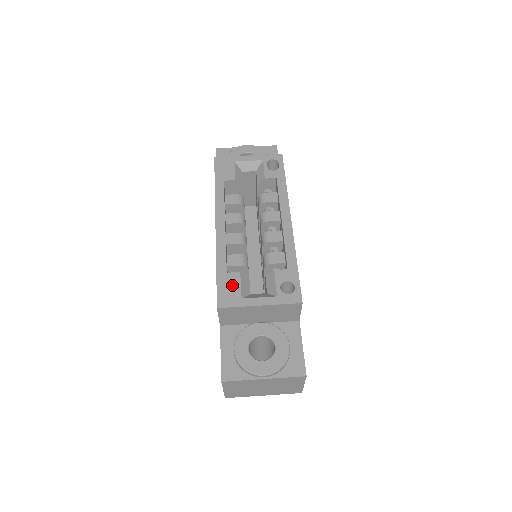
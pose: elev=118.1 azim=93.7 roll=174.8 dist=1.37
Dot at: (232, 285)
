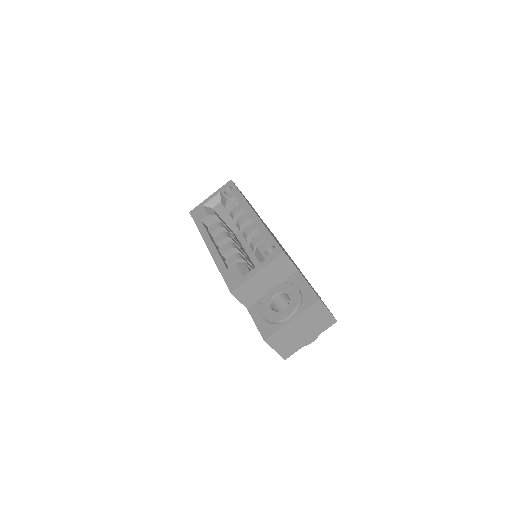
Dot at: (234, 273)
